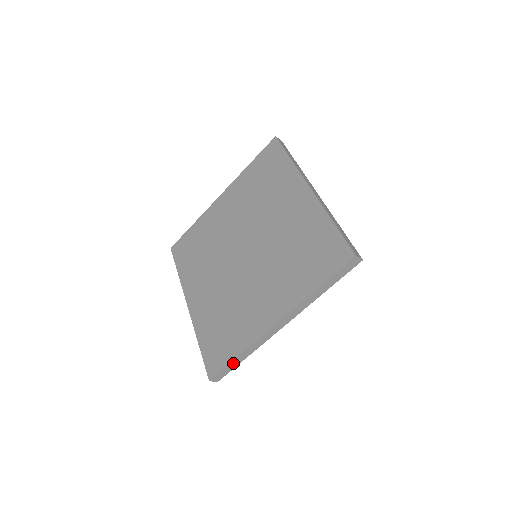
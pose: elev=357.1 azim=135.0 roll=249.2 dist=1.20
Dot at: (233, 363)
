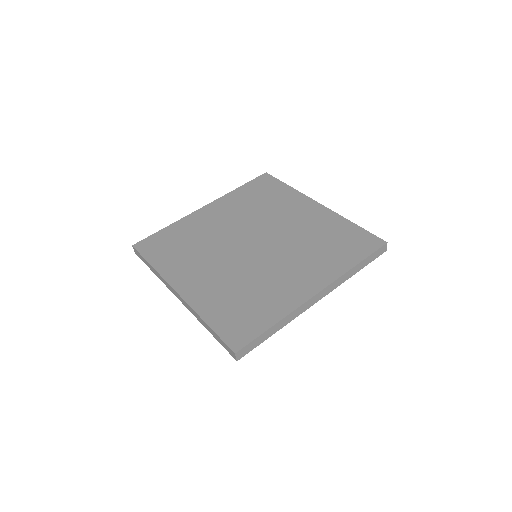
Dot at: (265, 334)
